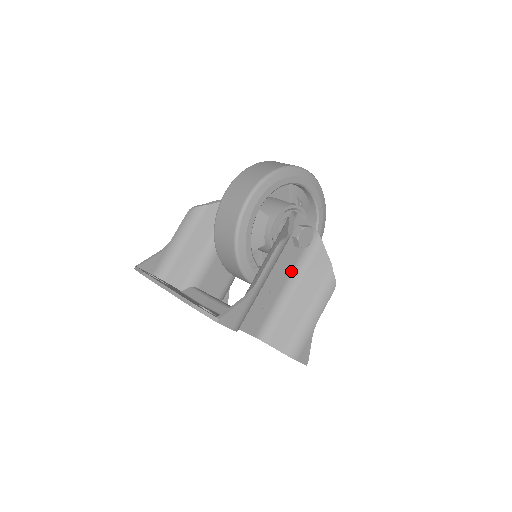
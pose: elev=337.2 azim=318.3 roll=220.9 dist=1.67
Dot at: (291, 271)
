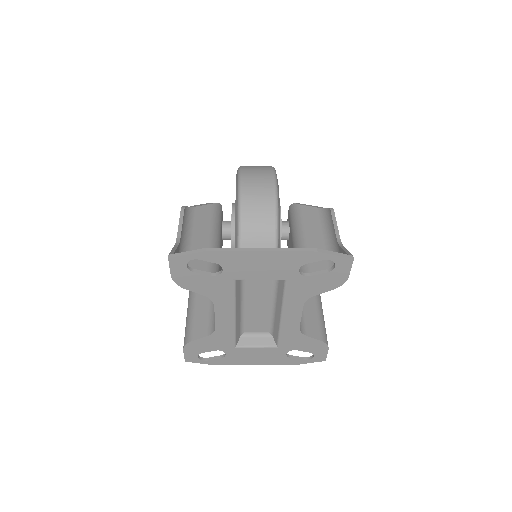
Dot at: occluded
